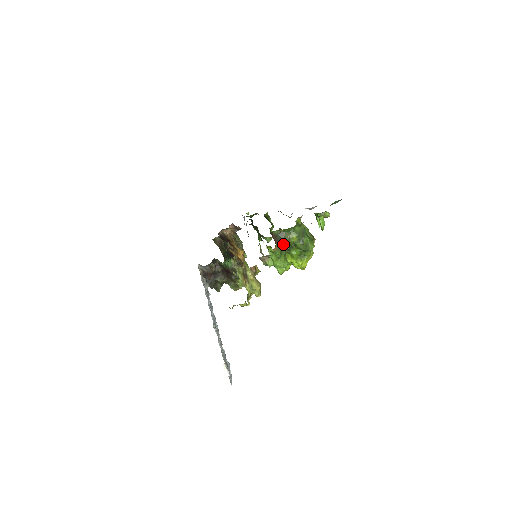
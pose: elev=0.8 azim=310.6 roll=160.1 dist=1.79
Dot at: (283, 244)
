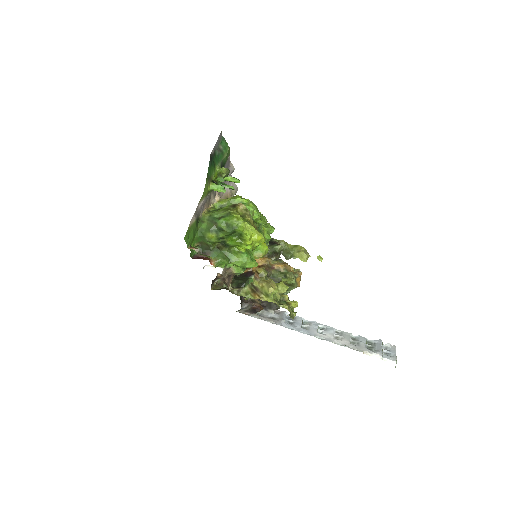
Dot at: (216, 249)
